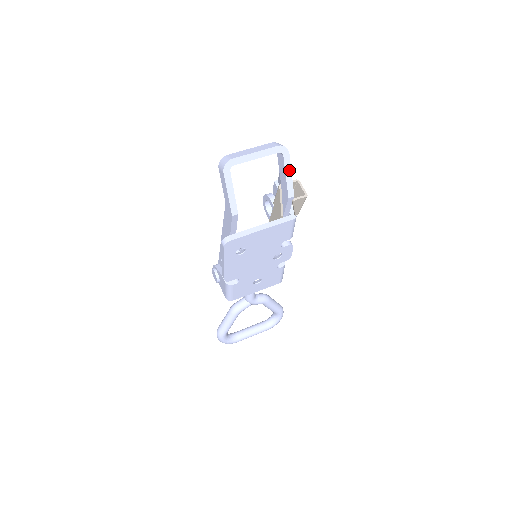
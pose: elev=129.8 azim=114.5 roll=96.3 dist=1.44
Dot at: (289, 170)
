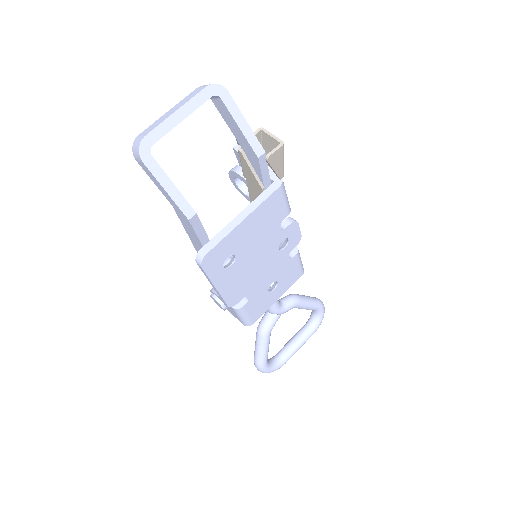
Dot at: (240, 117)
